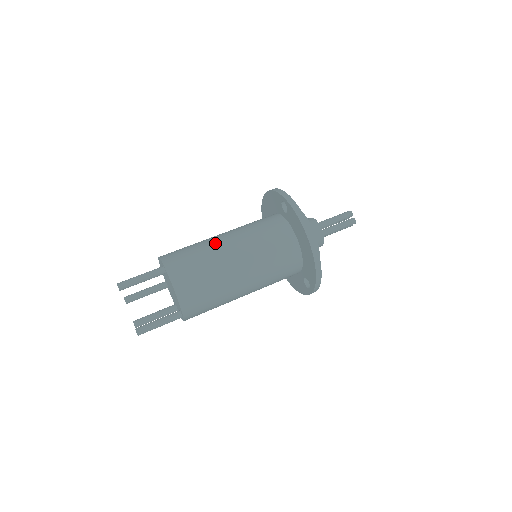
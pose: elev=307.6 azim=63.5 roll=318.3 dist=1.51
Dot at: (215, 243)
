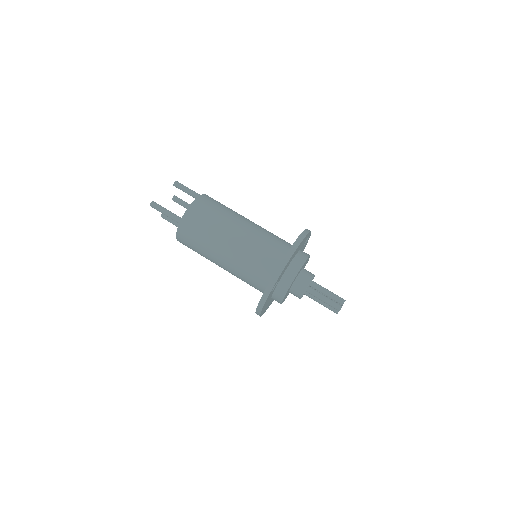
Dot at: (218, 245)
